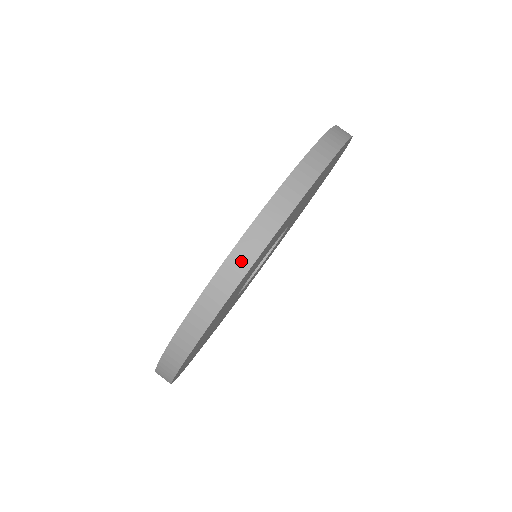
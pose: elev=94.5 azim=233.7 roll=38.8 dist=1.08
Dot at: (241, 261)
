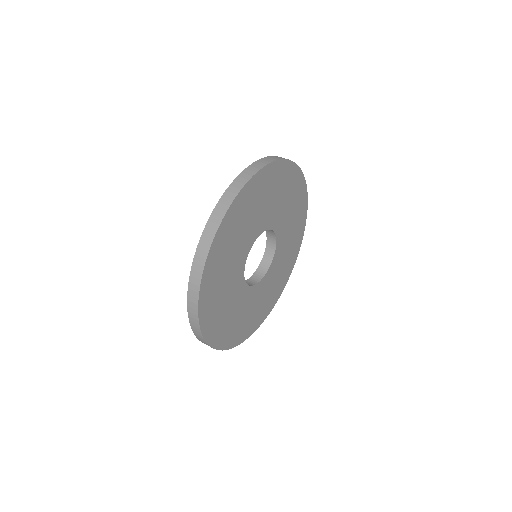
Dot at: (265, 161)
